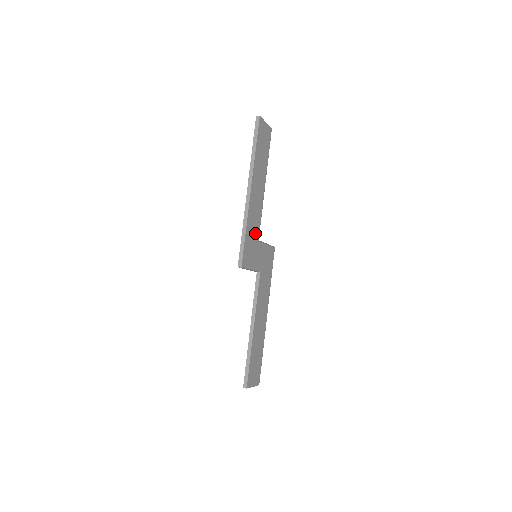
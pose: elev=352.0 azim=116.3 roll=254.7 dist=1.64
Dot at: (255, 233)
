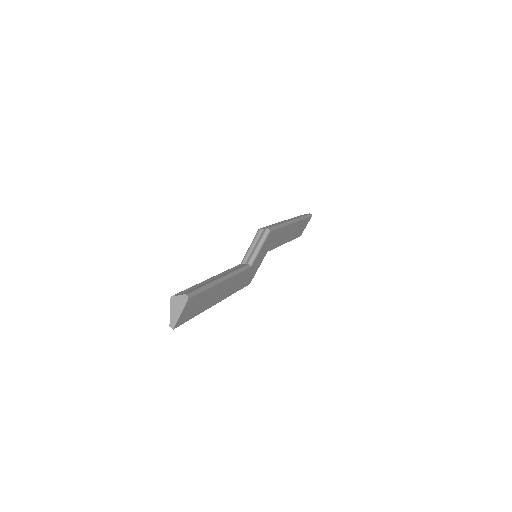
Dot at: (244, 276)
